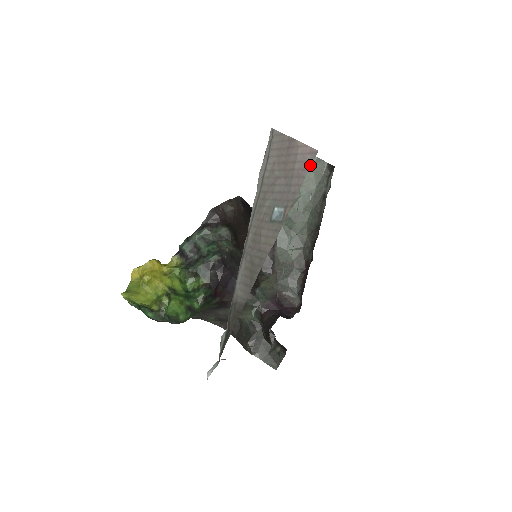
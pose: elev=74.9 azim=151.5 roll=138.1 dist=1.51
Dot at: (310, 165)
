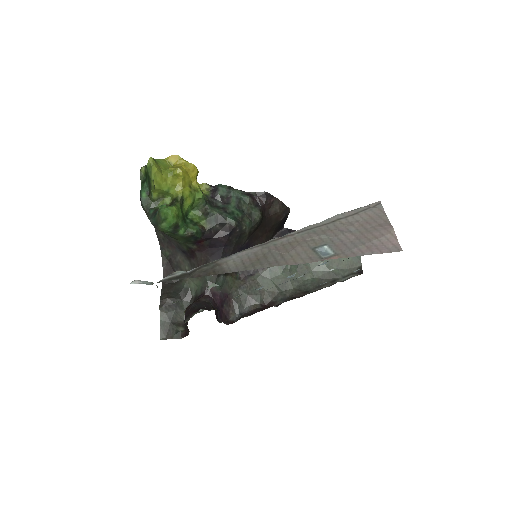
Dot at: (386, 252)
